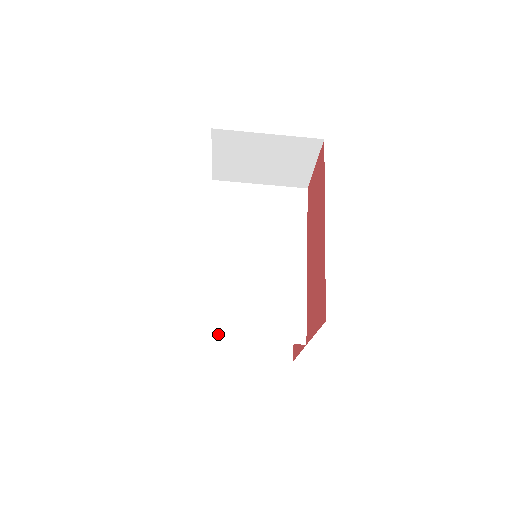
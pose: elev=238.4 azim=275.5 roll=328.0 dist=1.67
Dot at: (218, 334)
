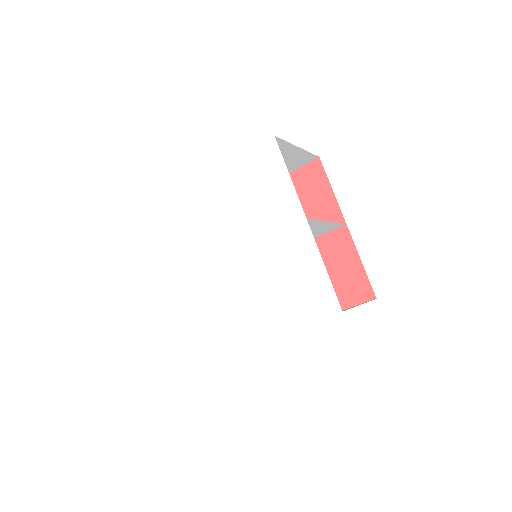
Dot at: occluded
